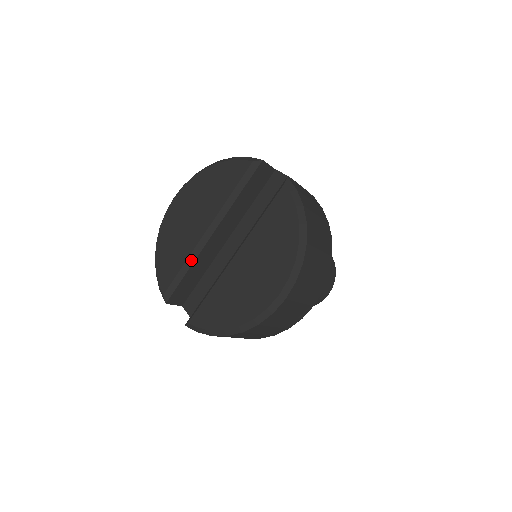
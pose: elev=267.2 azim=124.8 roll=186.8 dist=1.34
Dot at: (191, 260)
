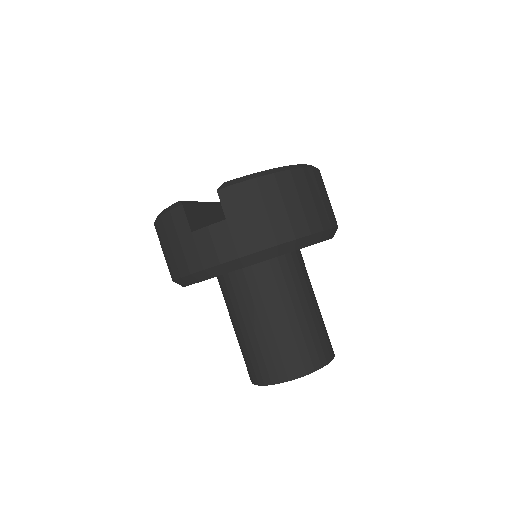
Dot at: (206, 203)
